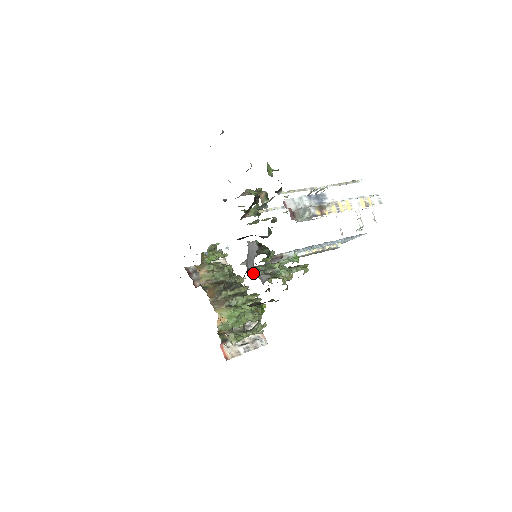
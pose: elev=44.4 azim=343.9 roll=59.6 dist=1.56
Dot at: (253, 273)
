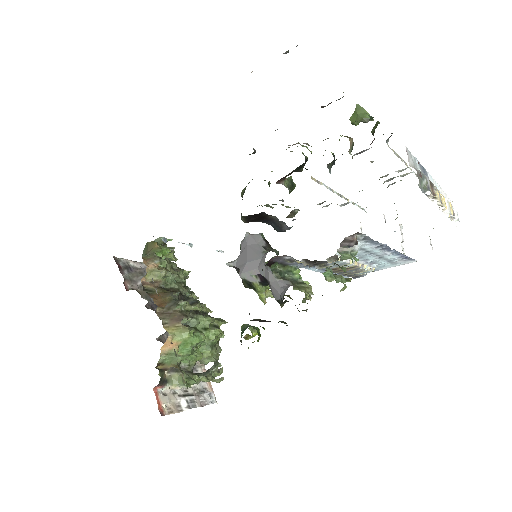
Dot at: (252, 277)
